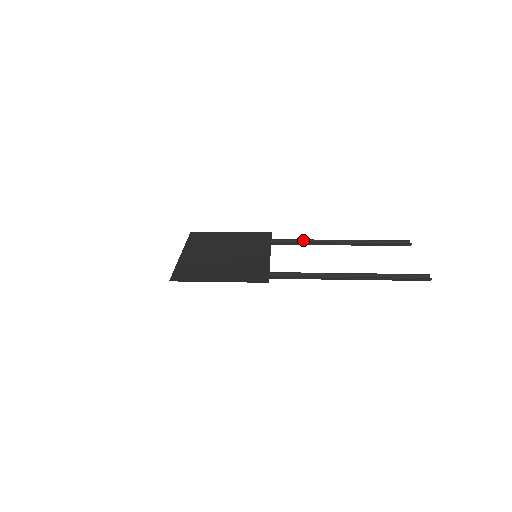
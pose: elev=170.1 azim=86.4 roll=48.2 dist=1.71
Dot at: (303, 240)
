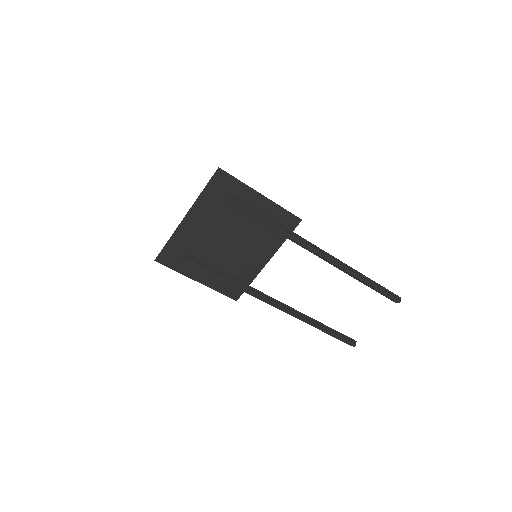
Dot at: (273, 305)
